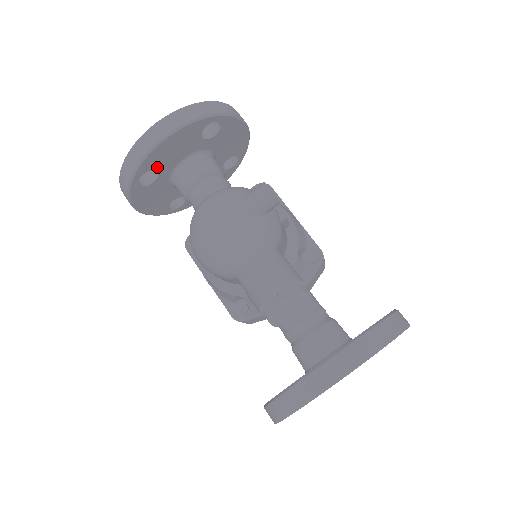
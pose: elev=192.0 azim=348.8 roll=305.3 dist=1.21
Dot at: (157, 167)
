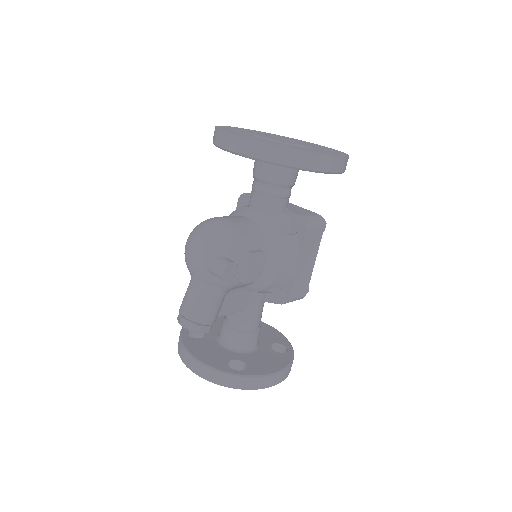
Dot at: occluded
